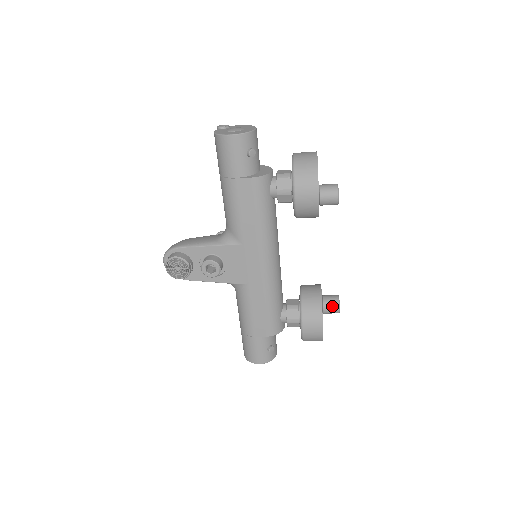
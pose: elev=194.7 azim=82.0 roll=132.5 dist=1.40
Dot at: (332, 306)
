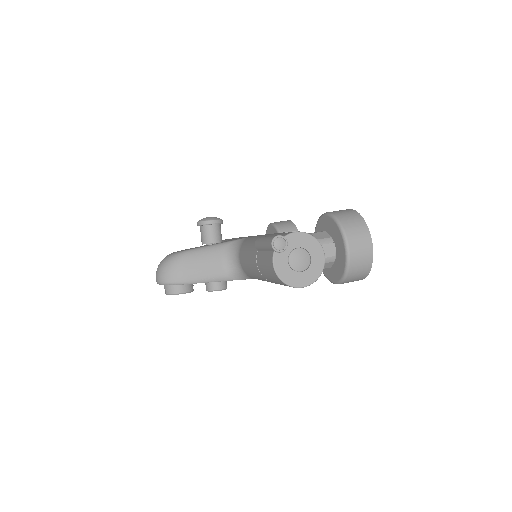
Dot at: occluded
